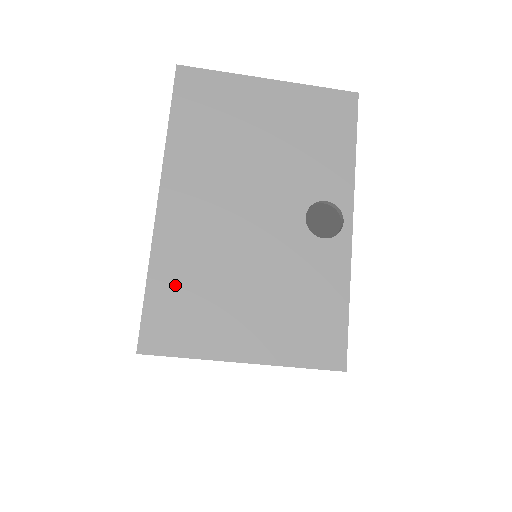
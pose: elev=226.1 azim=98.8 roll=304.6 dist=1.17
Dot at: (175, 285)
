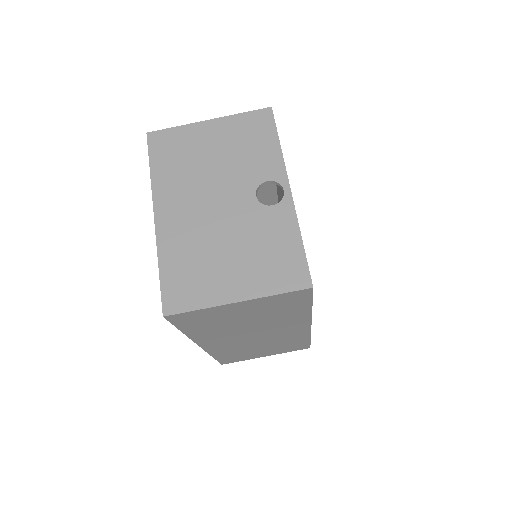
Dot at: (178, 266)
